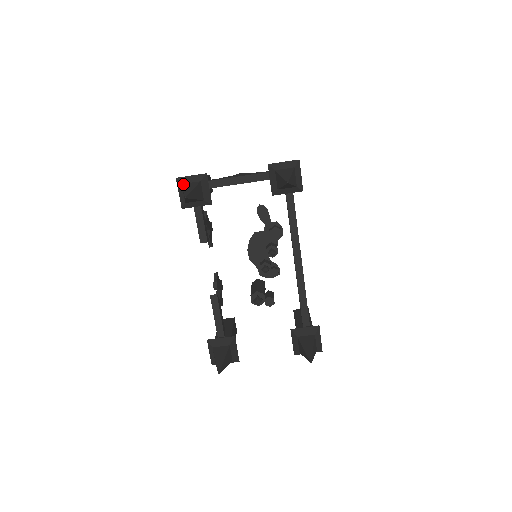
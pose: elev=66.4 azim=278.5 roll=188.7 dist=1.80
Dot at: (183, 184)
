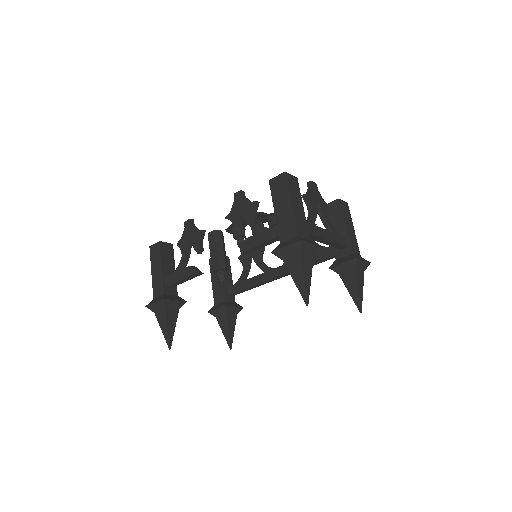
Dot at: (303, 256)
